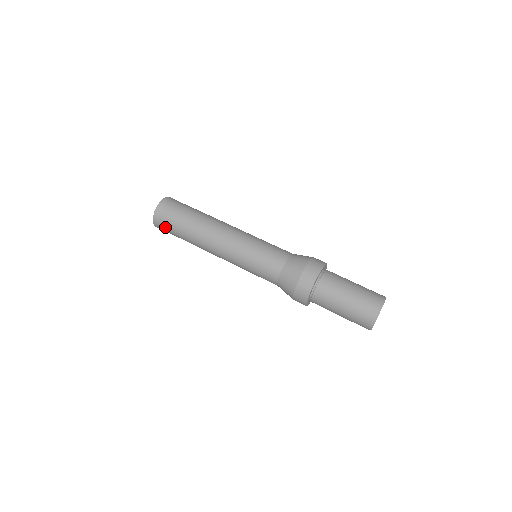
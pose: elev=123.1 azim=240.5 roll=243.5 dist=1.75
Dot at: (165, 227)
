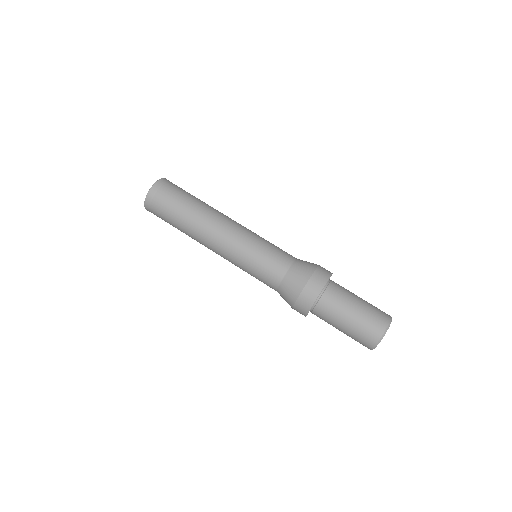
Dot at: (160, 204)
